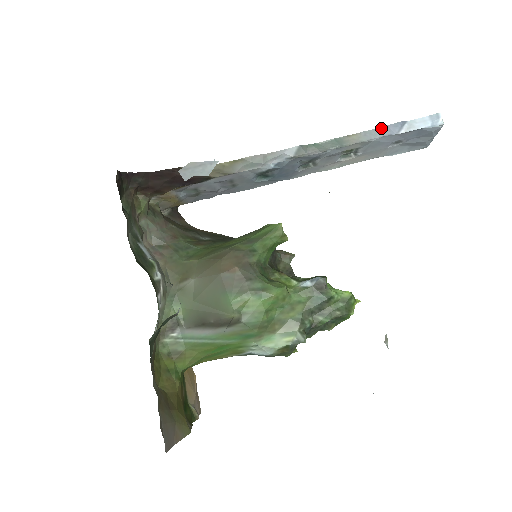
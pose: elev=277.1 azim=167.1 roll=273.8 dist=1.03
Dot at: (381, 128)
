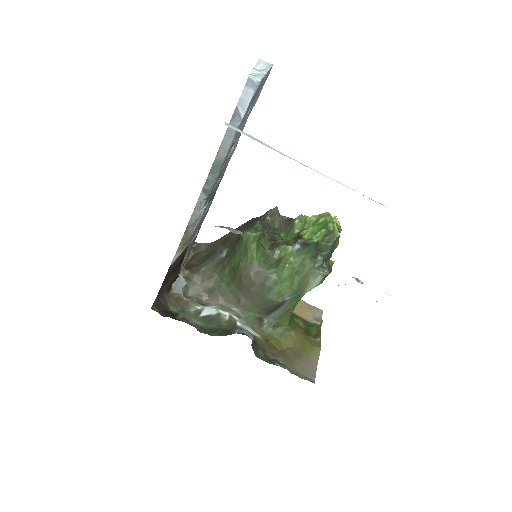
Dot at: (228, 129)
